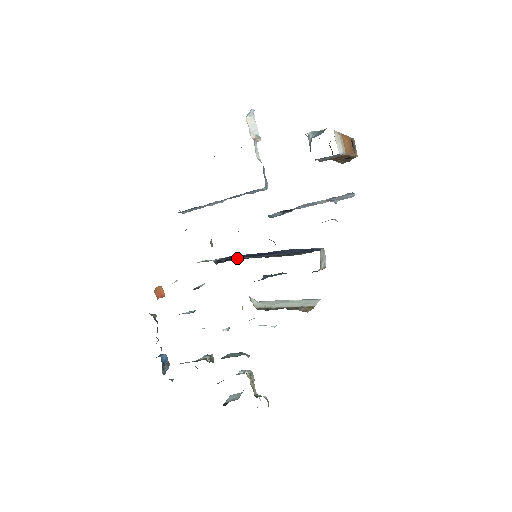
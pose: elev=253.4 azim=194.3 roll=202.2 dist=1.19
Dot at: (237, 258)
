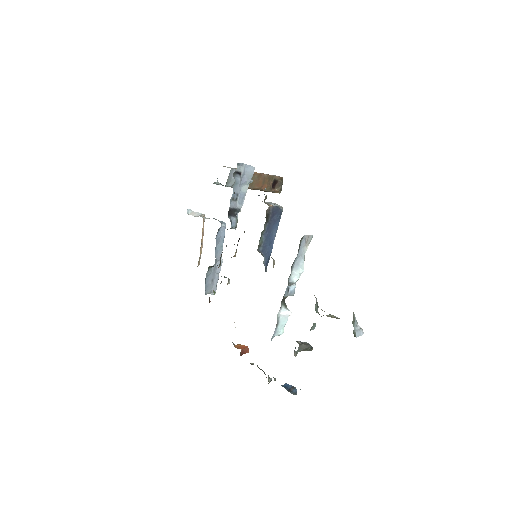
Dot at: occluded
